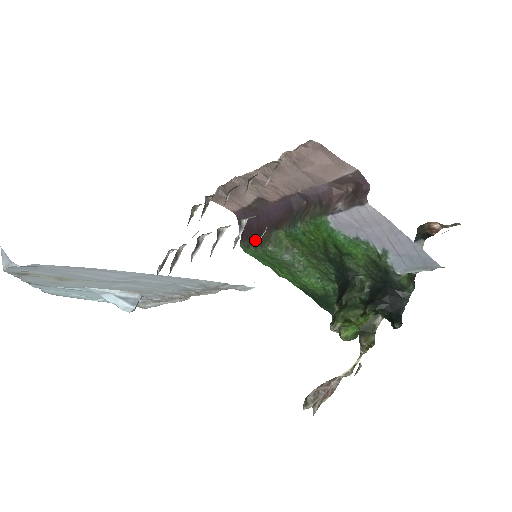
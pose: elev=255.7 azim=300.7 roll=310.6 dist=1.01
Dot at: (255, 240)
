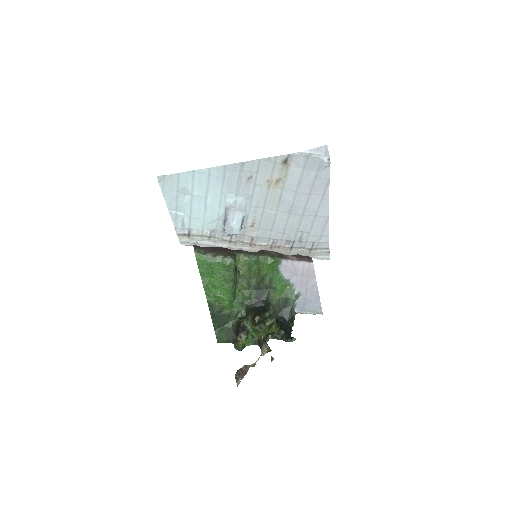
Dot at: (215, 251)
